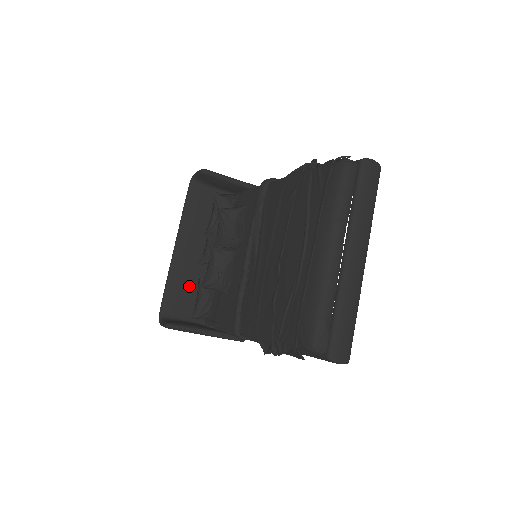
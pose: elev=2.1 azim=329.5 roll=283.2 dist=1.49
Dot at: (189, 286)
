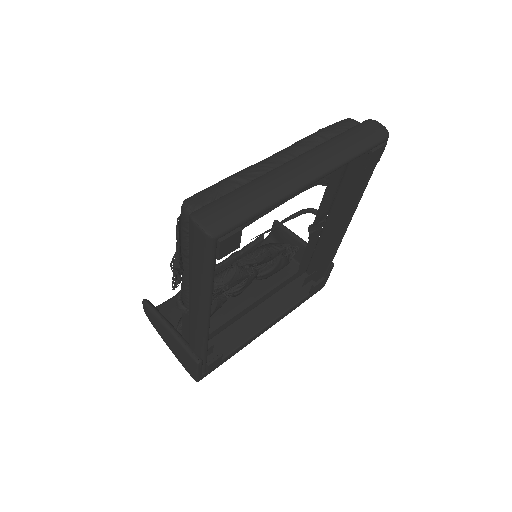
Dot at: occluded
